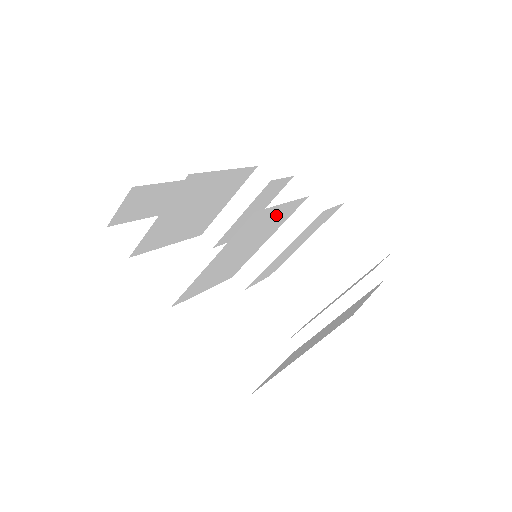
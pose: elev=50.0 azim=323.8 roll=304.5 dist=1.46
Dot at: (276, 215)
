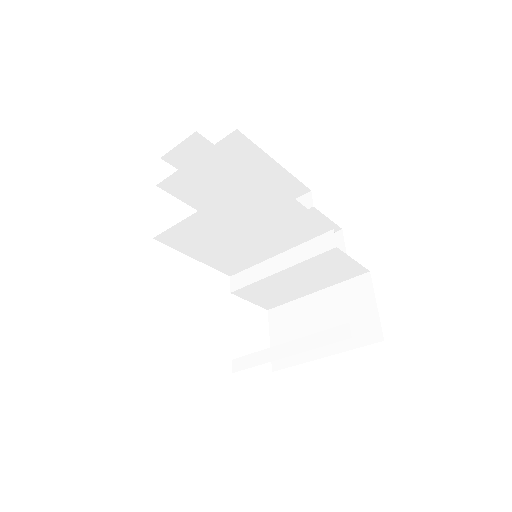
Dot at: (289, 216)
